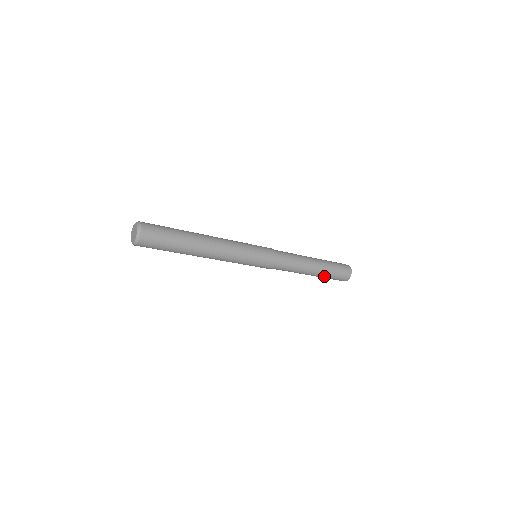
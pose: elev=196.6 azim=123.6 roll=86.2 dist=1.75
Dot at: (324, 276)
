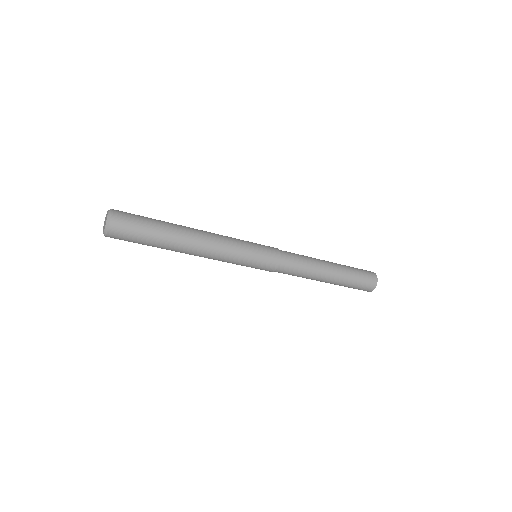
Dot at: (345, 280)
